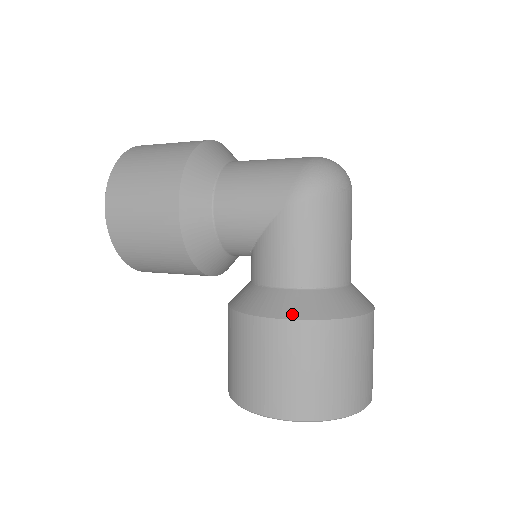
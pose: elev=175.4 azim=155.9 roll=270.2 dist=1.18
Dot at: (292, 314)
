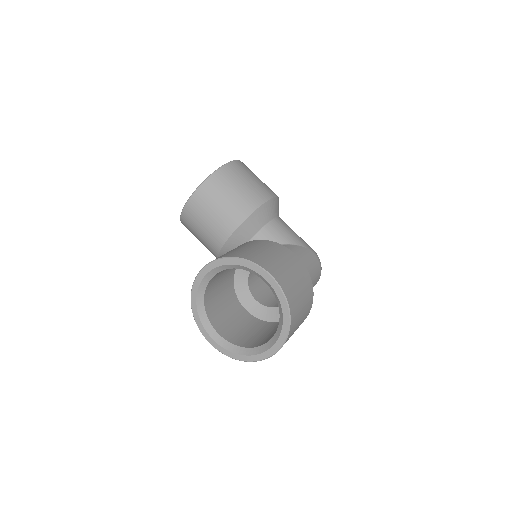
Dot at: (303, 264)
